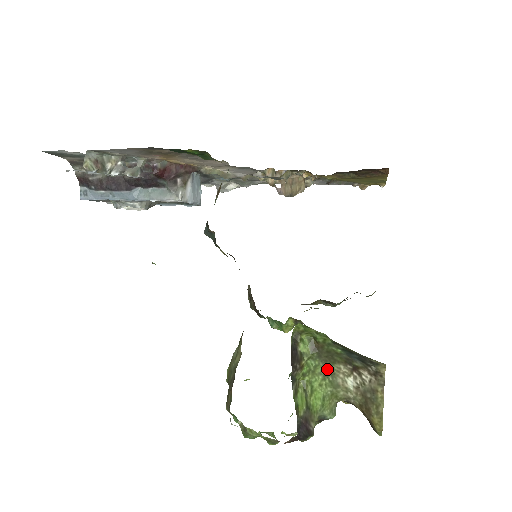
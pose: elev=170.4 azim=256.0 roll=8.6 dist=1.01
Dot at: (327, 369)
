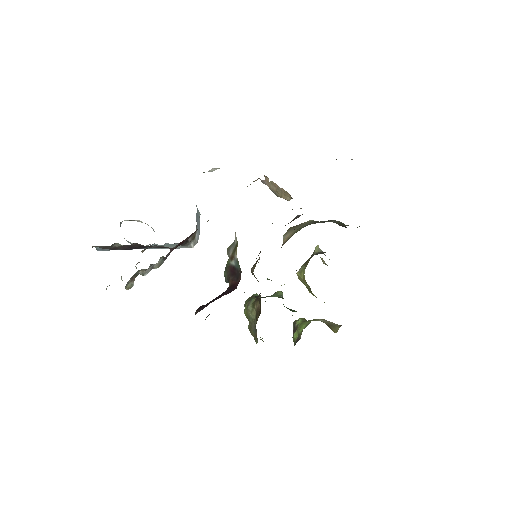
Dot at: occluded
